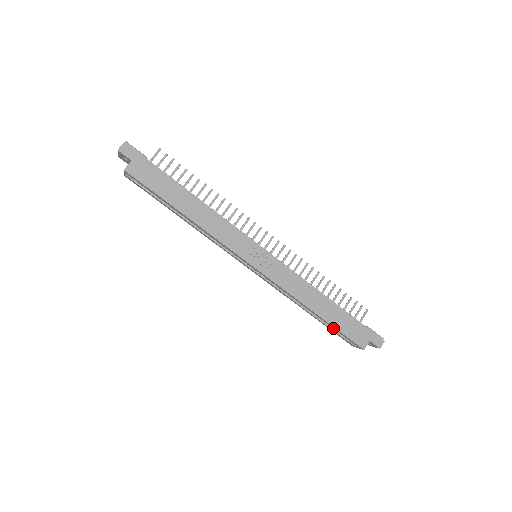
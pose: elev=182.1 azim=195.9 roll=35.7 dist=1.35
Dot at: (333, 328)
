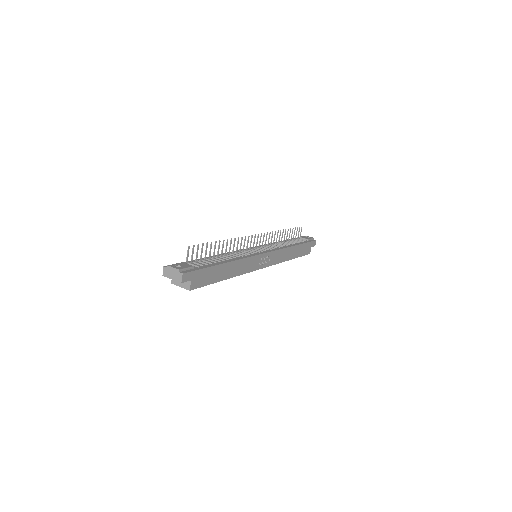
Dot at: occluded
